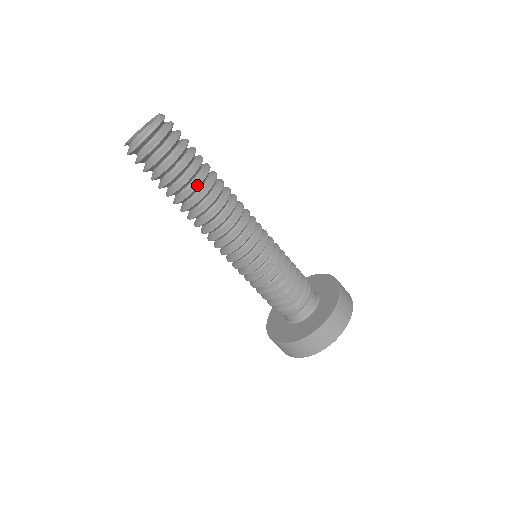
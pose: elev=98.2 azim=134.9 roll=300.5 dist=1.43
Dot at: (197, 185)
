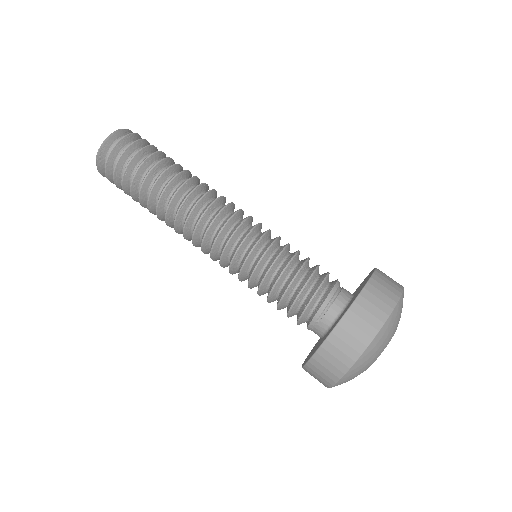
Dot at: (157, 178)
